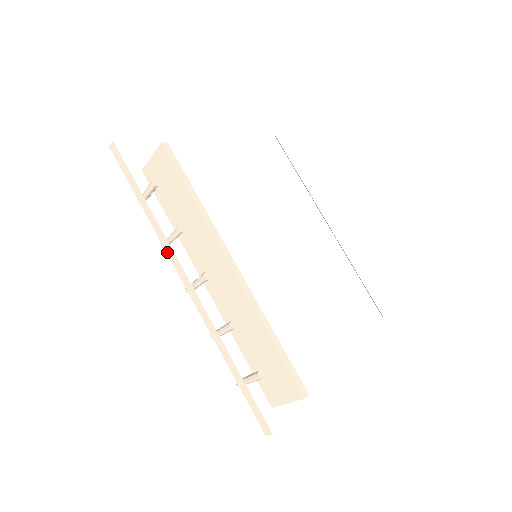
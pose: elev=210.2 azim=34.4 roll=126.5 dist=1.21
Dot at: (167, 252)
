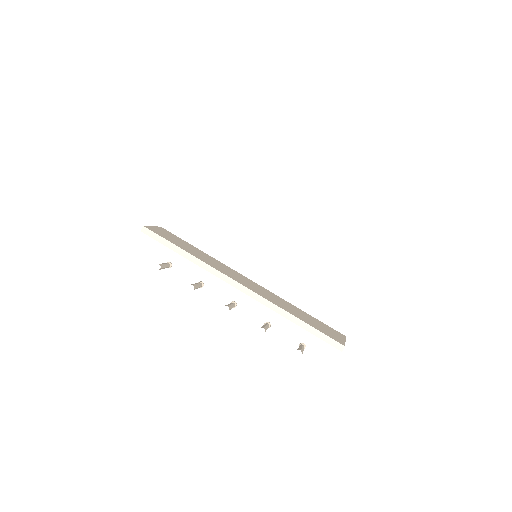
Dot at: occluded
